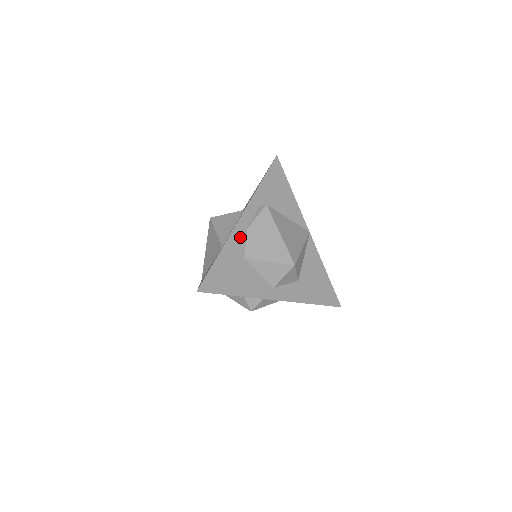
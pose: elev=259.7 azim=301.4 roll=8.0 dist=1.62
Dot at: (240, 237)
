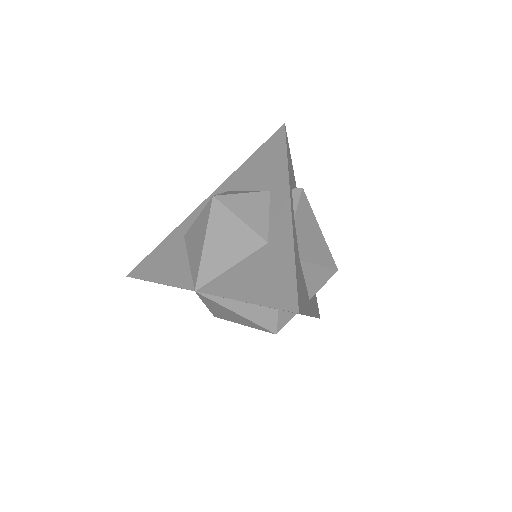
Dot at: (294, 230)
